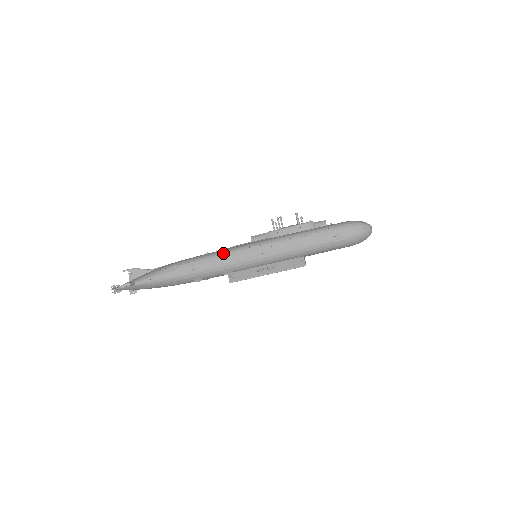
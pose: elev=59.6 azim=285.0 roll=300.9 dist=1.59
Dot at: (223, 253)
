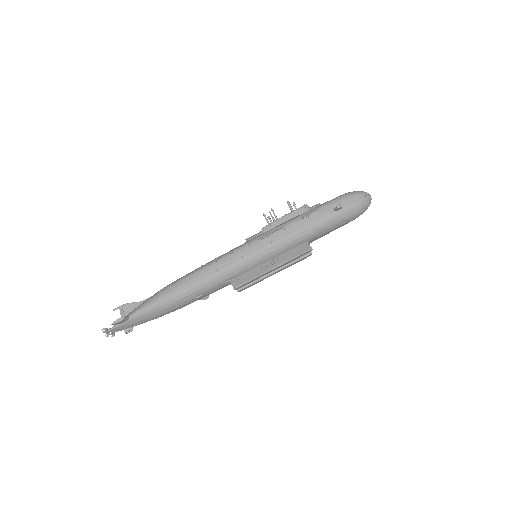
Dot at: (220, 258)
